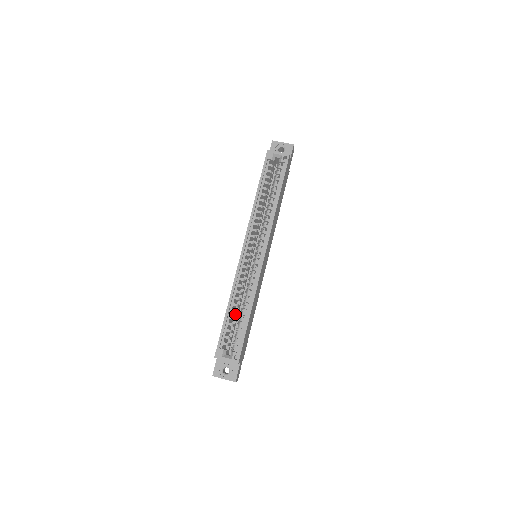
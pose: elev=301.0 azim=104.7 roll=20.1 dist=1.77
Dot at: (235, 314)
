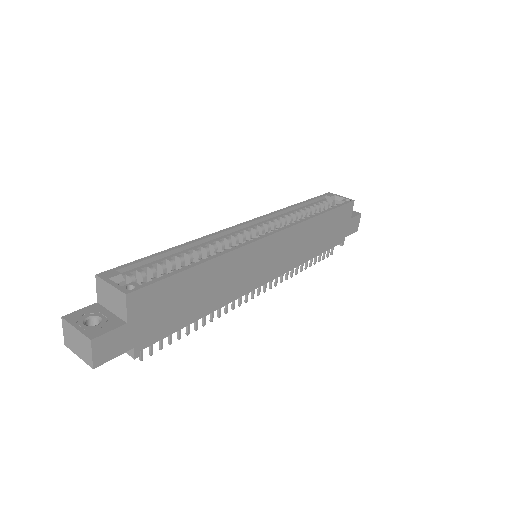
Dot at: occluded
